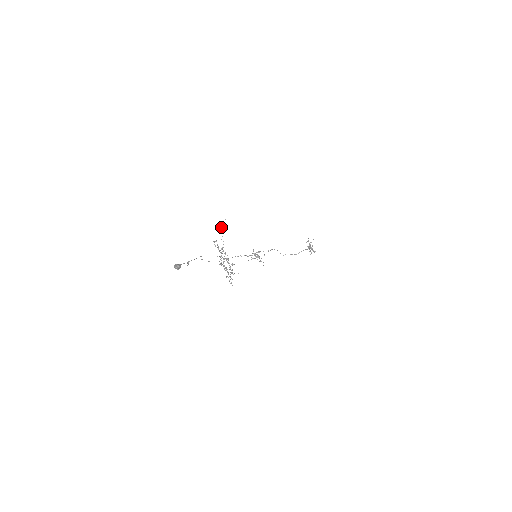
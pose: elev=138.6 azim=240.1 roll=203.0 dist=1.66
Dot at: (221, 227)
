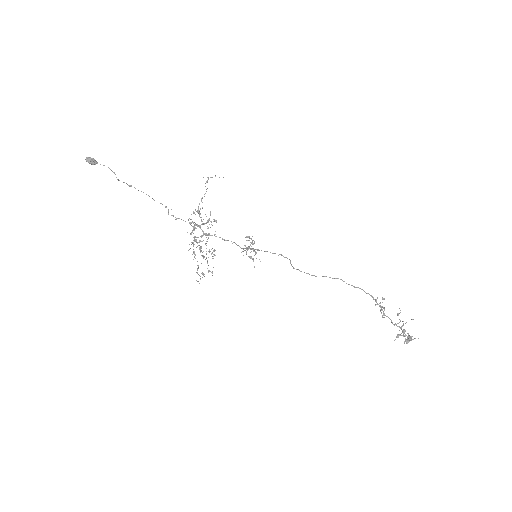
Dot at: (207, 182)
